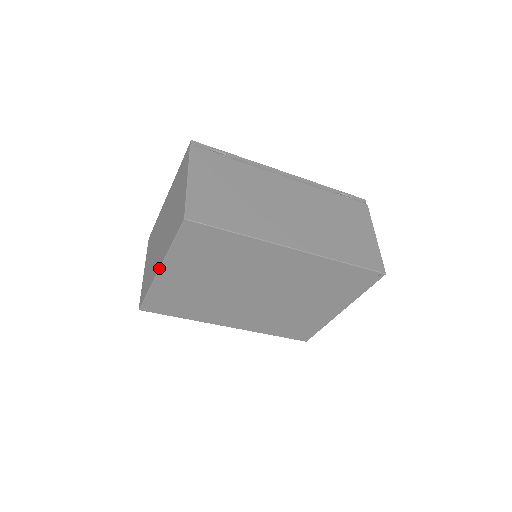
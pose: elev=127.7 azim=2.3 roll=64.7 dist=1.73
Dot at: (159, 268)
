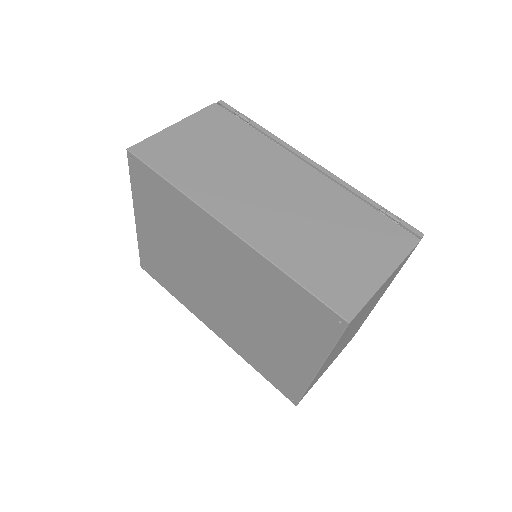
Dot at: (134, 214)
